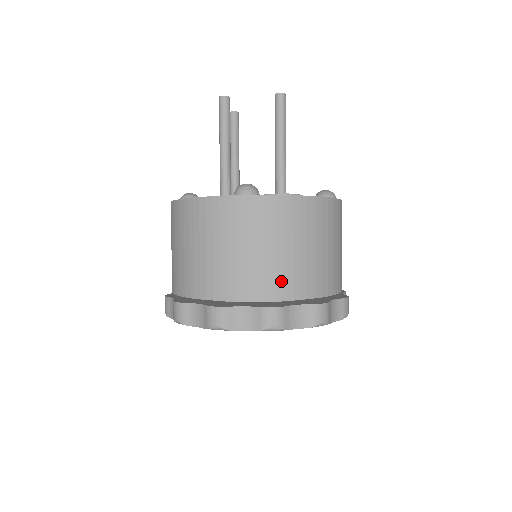
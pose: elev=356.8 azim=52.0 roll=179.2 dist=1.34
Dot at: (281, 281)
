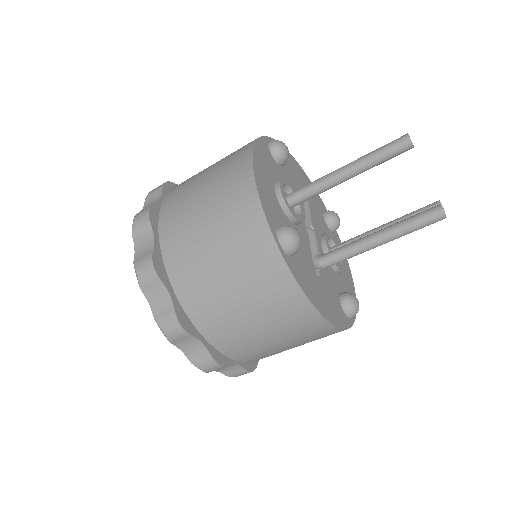
Dot at: occluded
